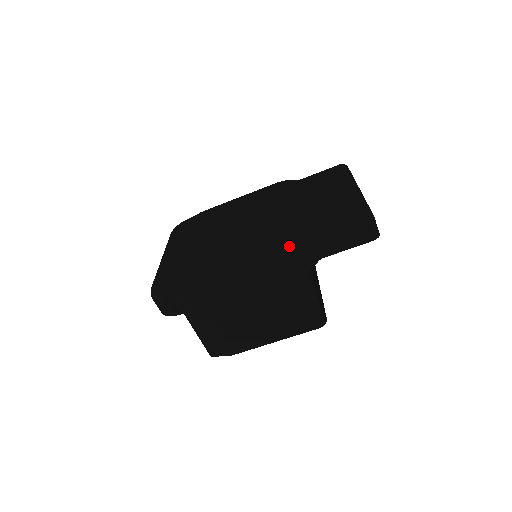
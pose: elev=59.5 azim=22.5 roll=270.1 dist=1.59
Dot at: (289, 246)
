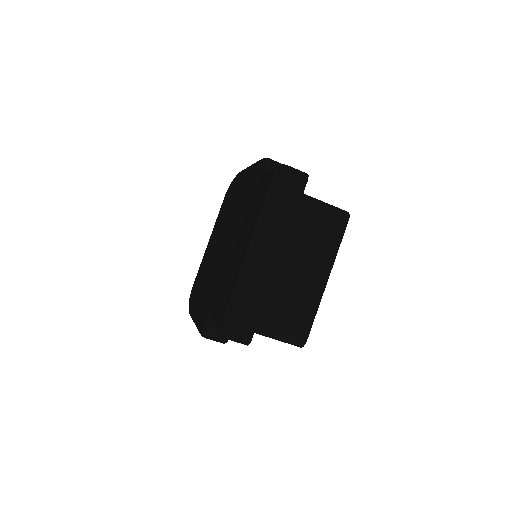
Dot at: (202, 323)
